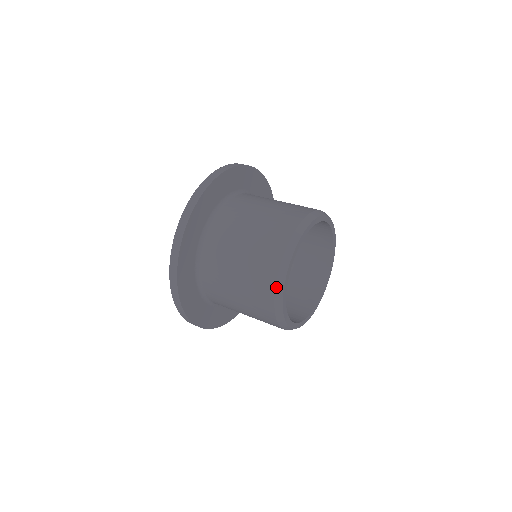
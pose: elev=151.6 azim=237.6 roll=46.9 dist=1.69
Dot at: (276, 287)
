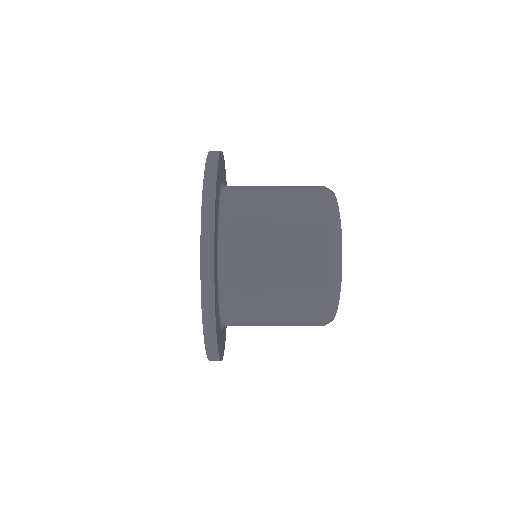
Dot at: (335, 257)
